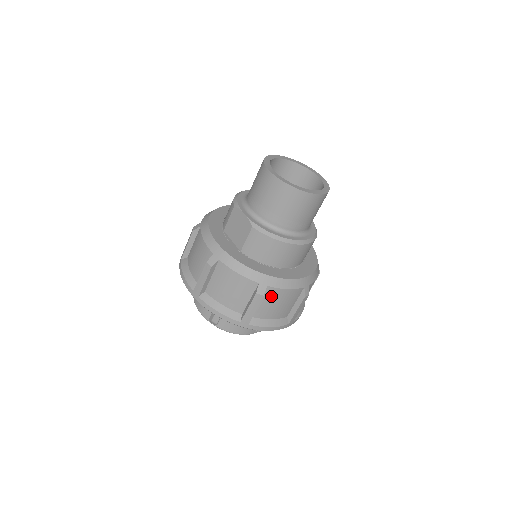
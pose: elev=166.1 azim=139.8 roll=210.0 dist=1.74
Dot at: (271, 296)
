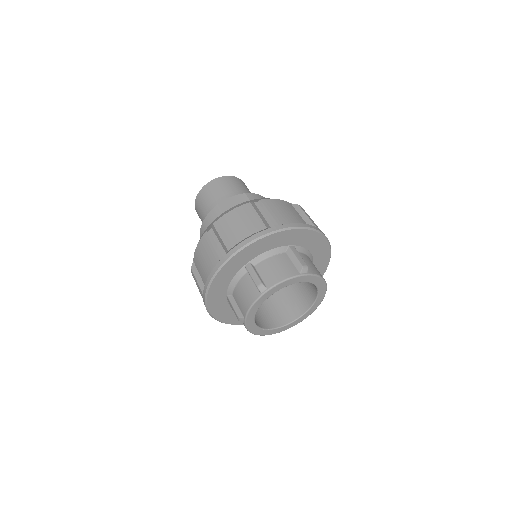
Dot at: occluded
